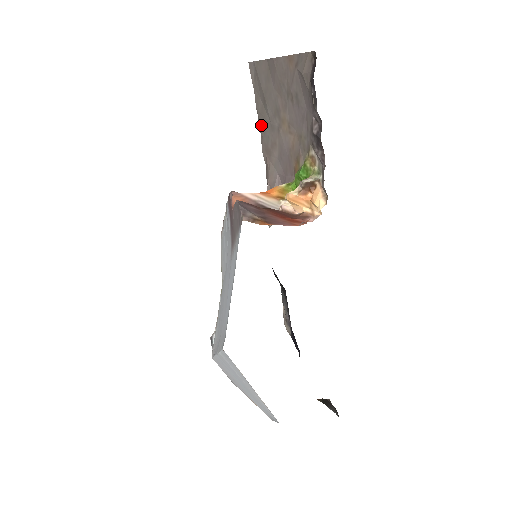
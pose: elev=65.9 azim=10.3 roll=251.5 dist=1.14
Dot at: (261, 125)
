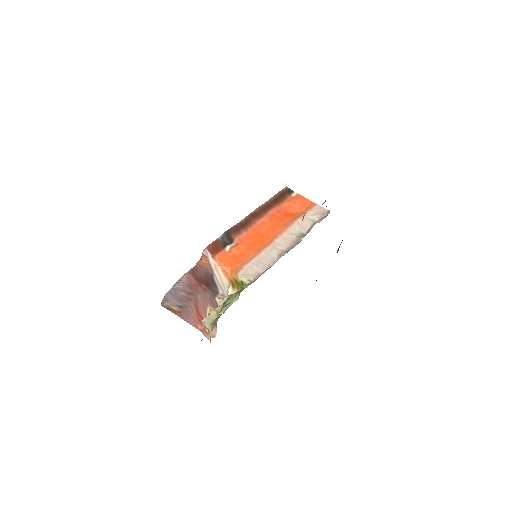
Dot at: occluded
